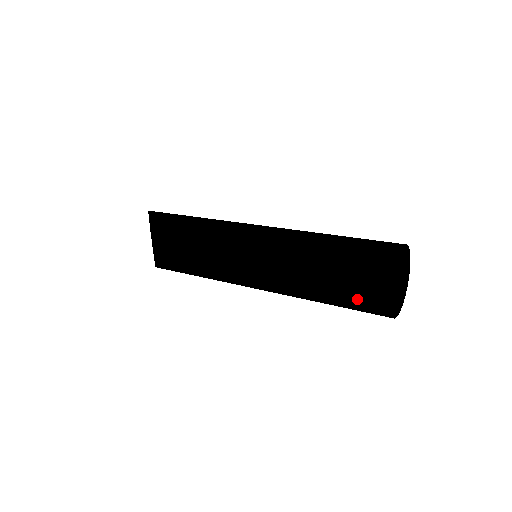
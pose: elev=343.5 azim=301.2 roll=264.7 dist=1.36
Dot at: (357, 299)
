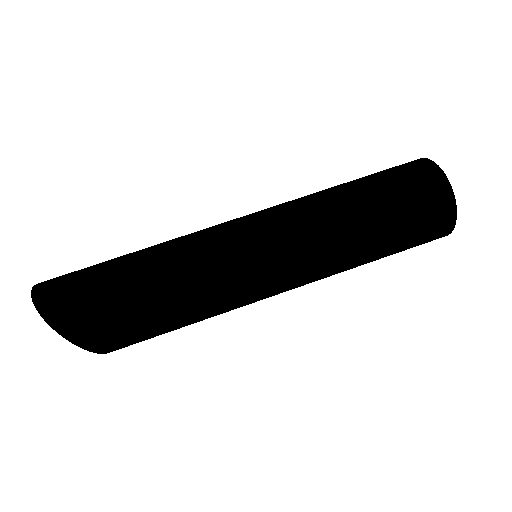
Dot at: (422, 234)
